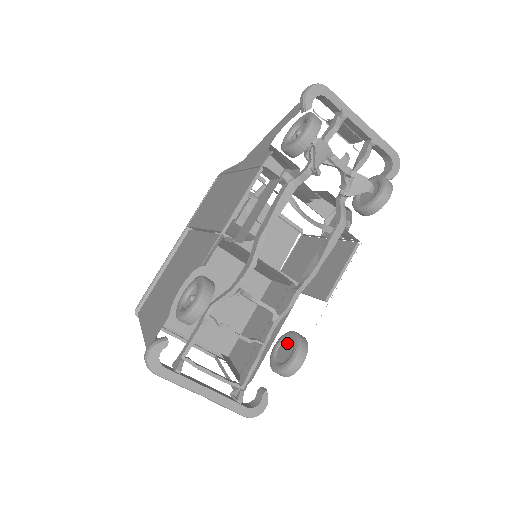
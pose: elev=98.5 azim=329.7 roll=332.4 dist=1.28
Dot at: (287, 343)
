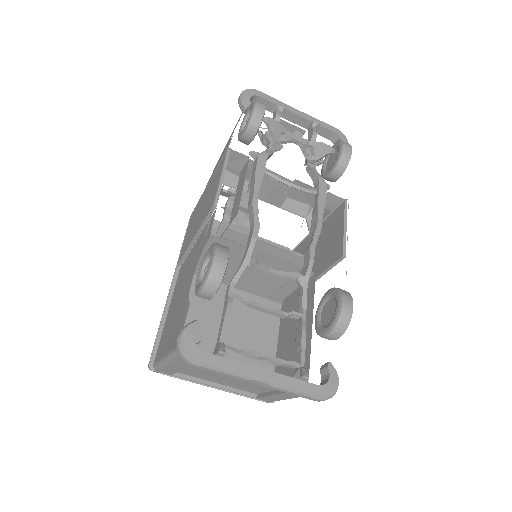
Dot at: (326, 304)
